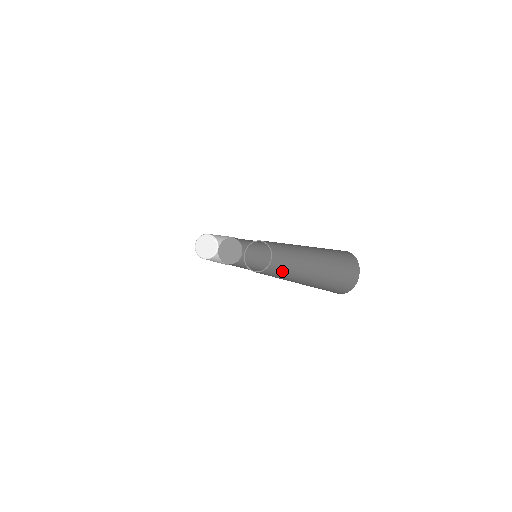
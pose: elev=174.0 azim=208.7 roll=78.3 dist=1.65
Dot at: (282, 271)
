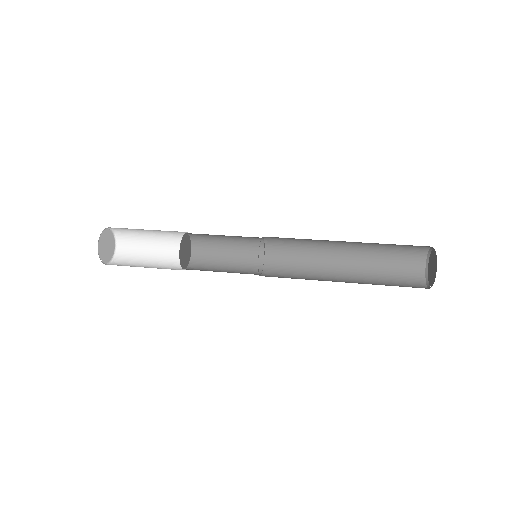
Dot at: (299, 250)
